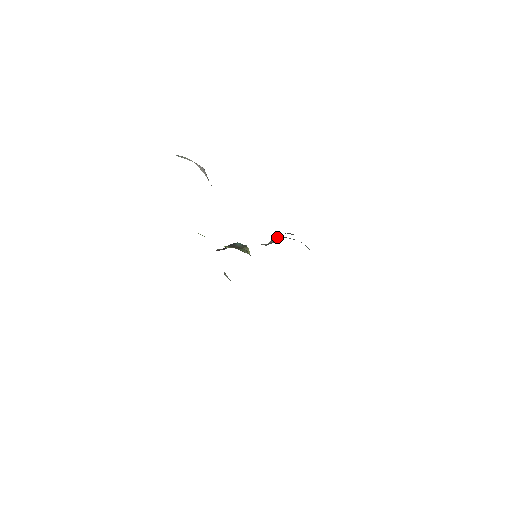
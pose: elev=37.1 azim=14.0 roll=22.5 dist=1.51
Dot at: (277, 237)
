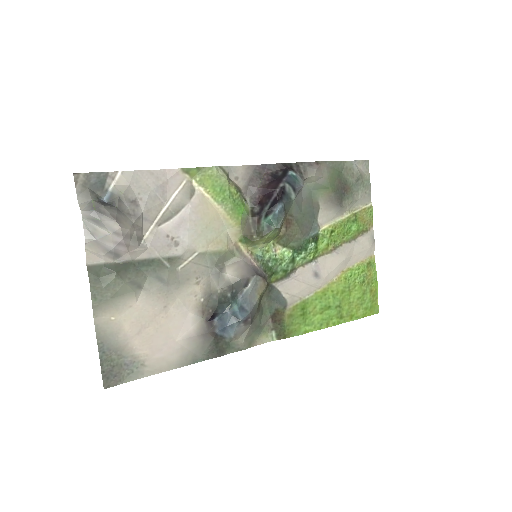
Dot at: (235, 295)
